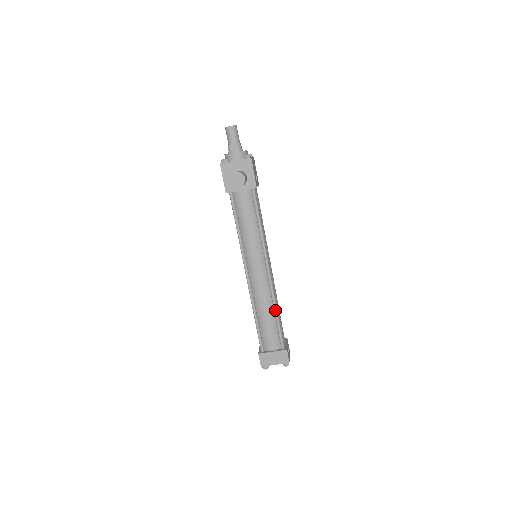
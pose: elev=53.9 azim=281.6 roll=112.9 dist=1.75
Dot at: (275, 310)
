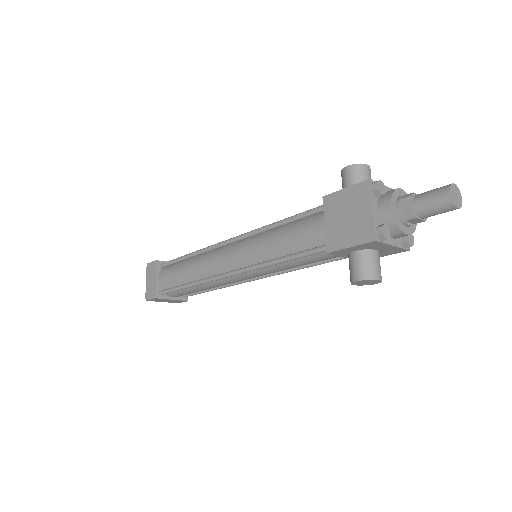
Dot at: (216, 289)
